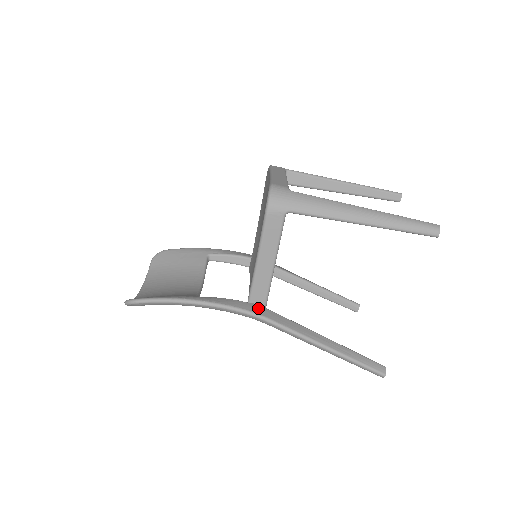
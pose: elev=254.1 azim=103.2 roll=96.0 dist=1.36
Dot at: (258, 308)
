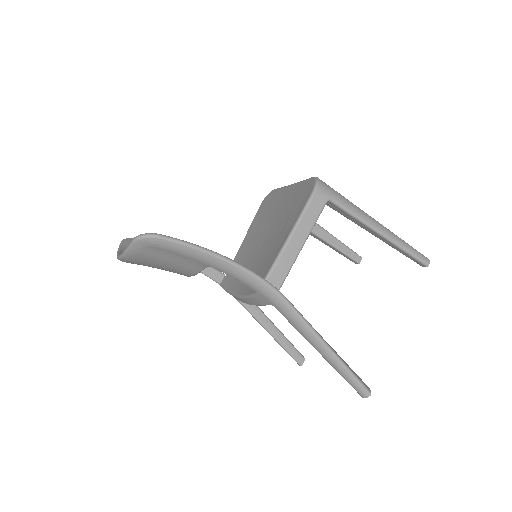
Dot at: occluded
